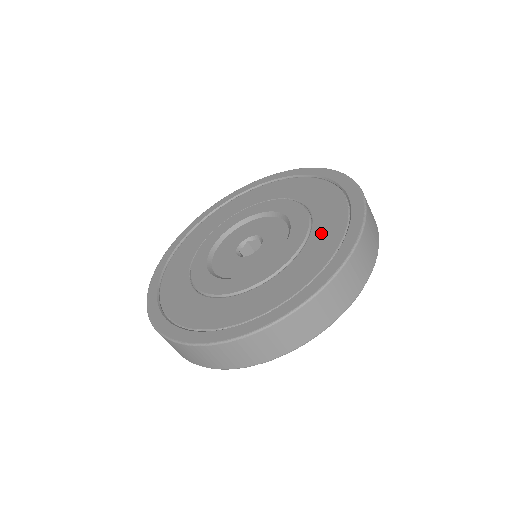
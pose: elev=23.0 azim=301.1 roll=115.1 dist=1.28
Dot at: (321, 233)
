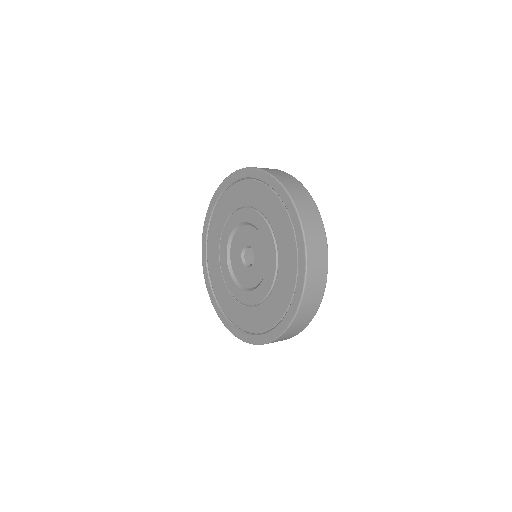
Dot at: (267, 207)
